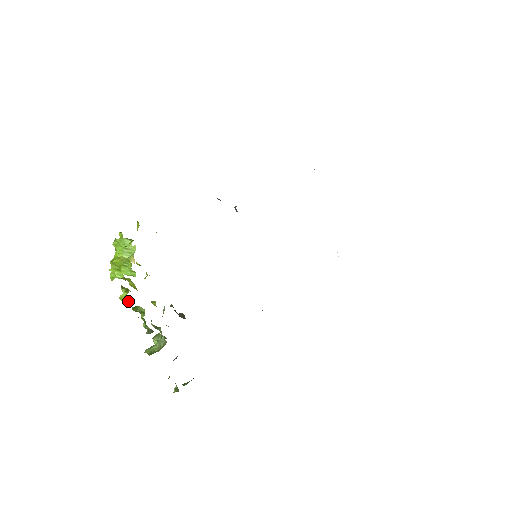
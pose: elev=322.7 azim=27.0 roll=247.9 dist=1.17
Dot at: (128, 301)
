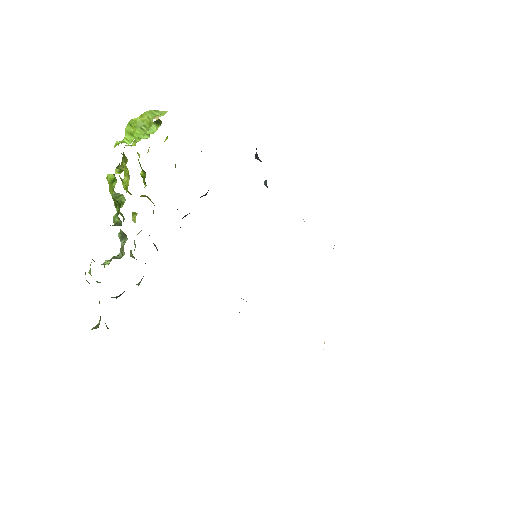
Dot at: (115, 181)
